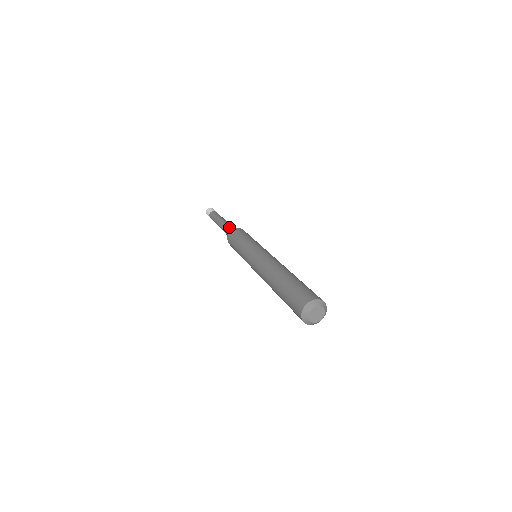
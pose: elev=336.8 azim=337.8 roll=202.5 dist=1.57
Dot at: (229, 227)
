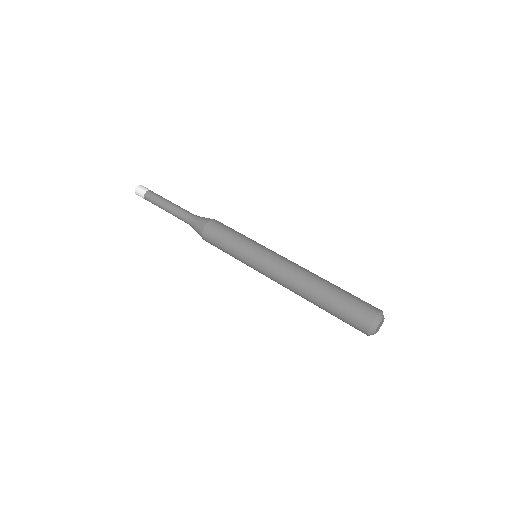
Dot at: (196, 216)
